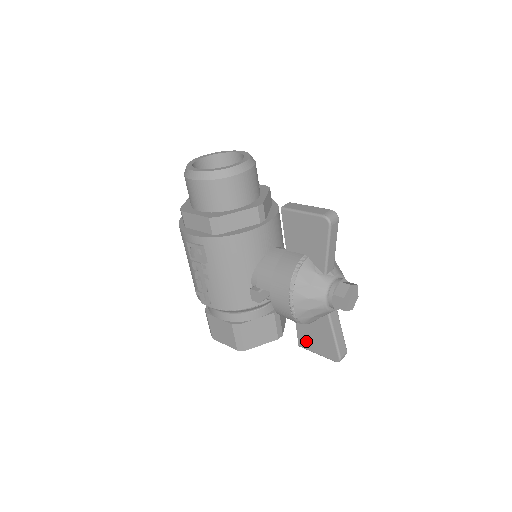
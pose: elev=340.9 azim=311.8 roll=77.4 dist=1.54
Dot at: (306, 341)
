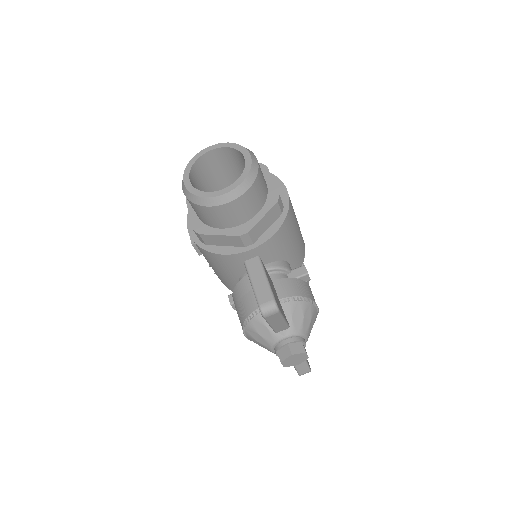
Dot at: occluded
